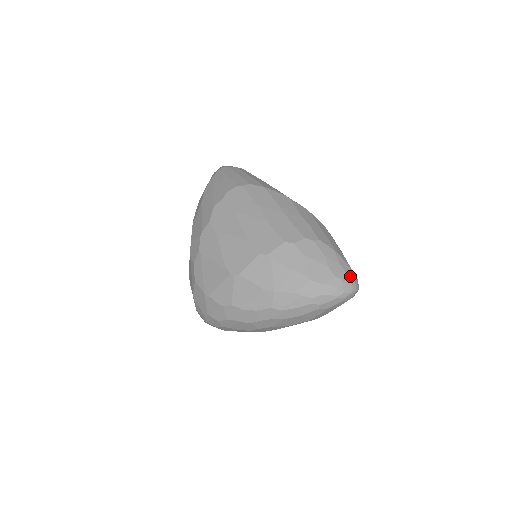
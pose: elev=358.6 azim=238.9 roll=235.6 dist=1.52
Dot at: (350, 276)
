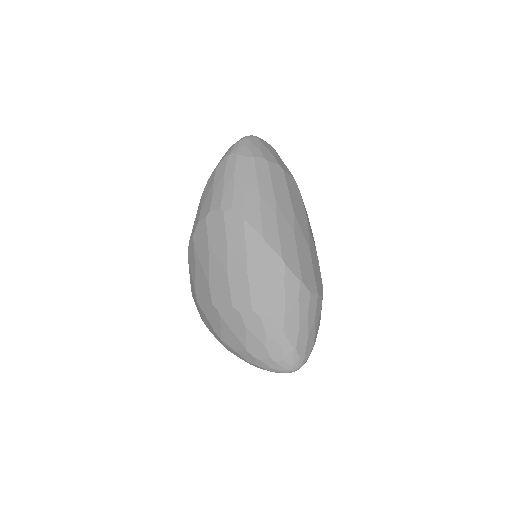
Dot at: (289, 360)
